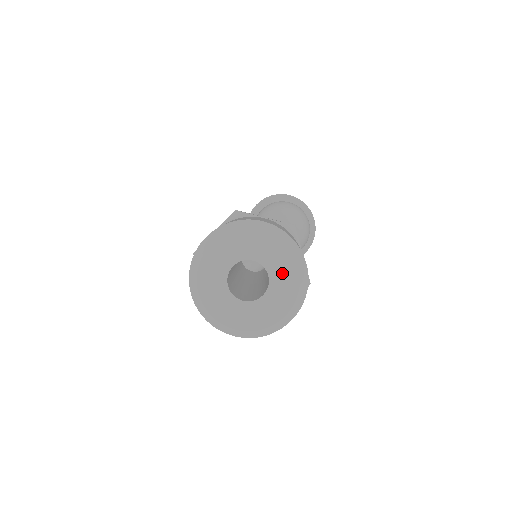
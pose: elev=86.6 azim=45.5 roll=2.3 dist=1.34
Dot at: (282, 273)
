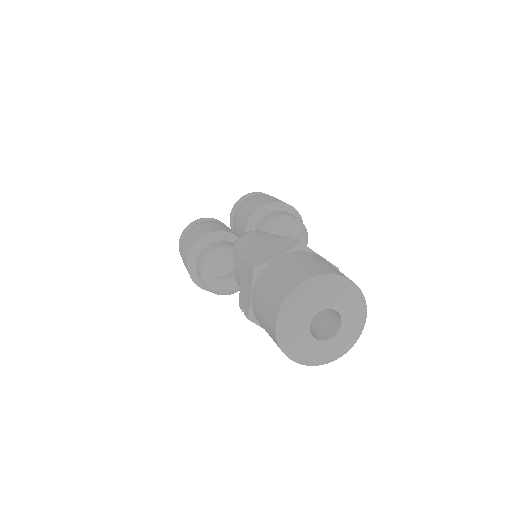
Dot at: (351, 325)
